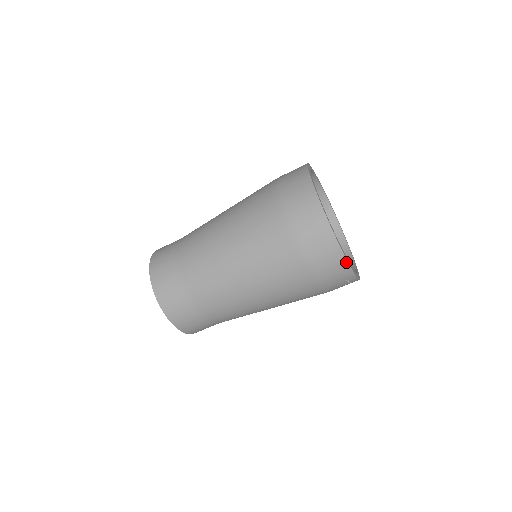
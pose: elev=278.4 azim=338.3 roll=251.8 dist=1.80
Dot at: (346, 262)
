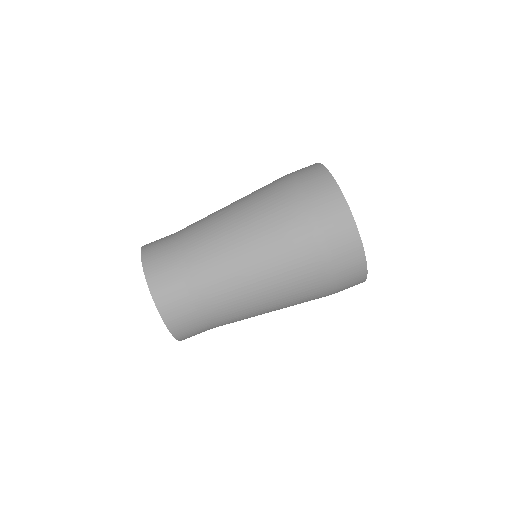
Dot at: (365, 278)
